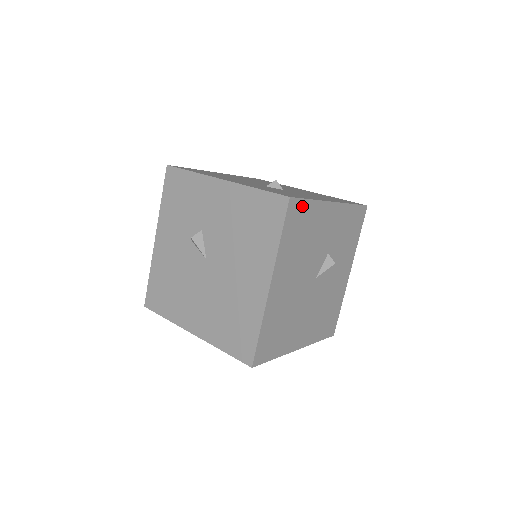
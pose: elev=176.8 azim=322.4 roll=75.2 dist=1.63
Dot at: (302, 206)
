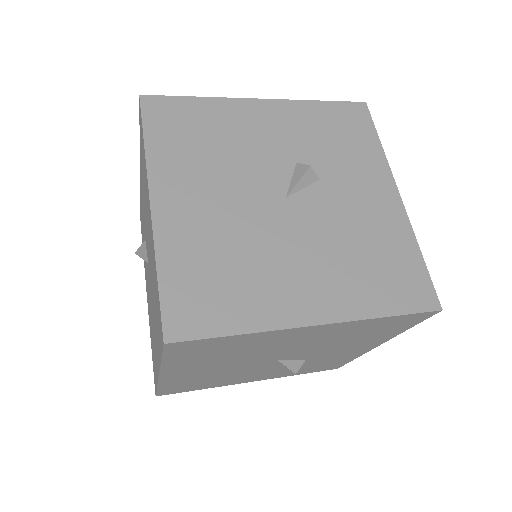
Dot at: (177, 105)
